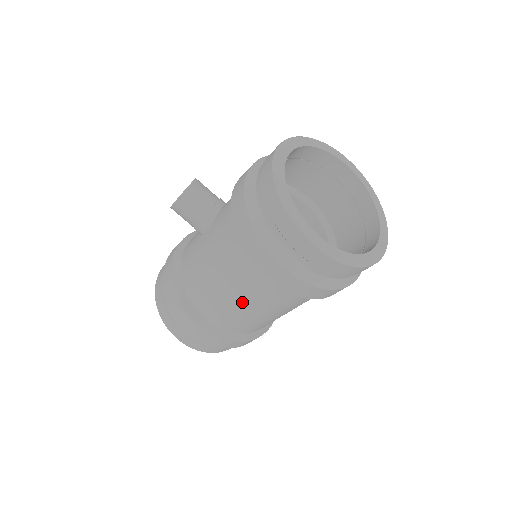
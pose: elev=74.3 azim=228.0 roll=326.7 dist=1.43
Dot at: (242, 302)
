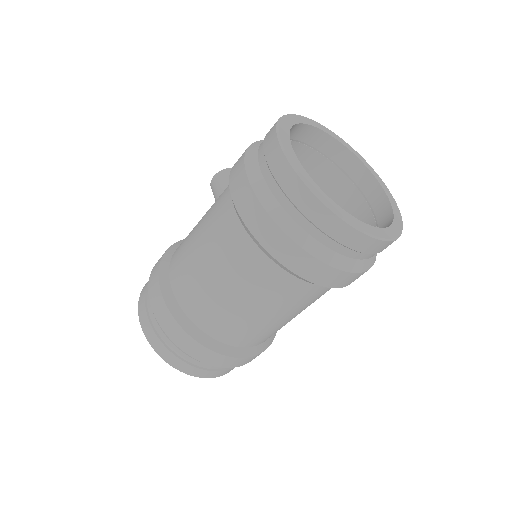
Dot at: (205, 252)
